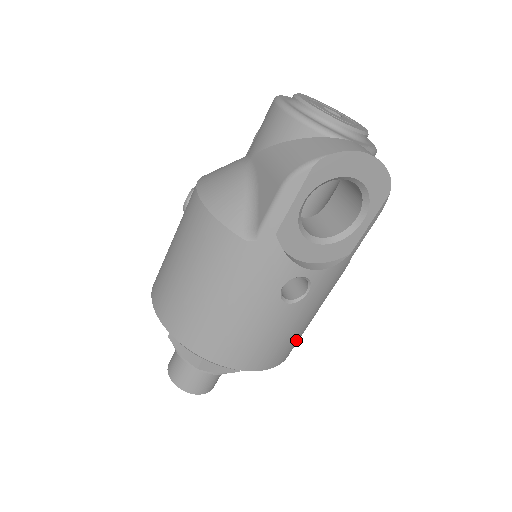
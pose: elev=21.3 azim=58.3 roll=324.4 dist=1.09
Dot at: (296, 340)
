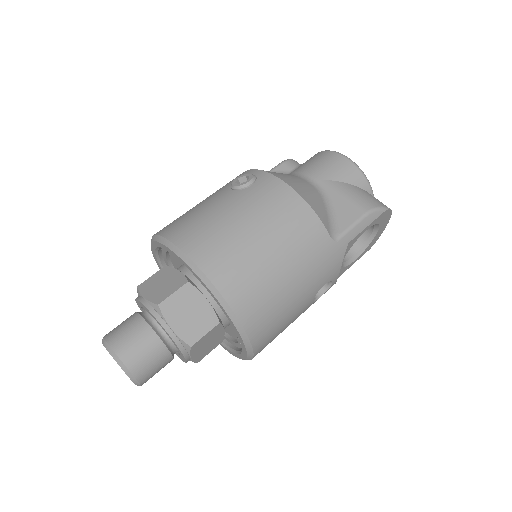
Dot at: occluded
